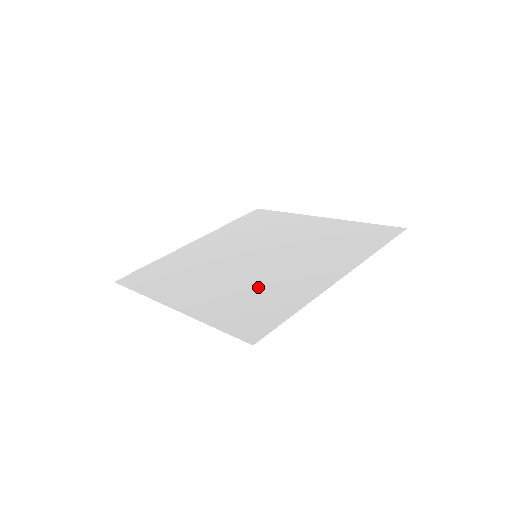
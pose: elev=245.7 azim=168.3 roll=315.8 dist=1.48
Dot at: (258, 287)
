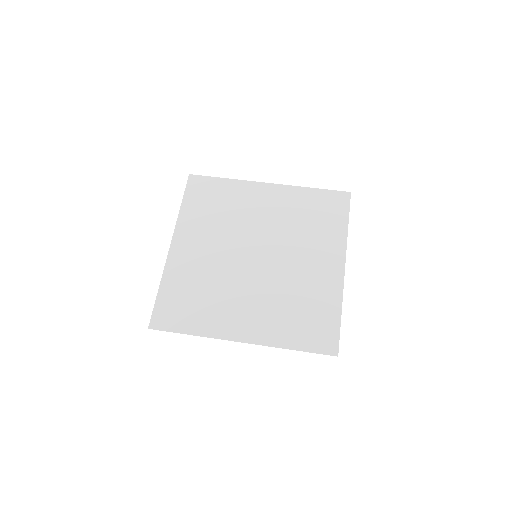
Dot at: (292, 297)
